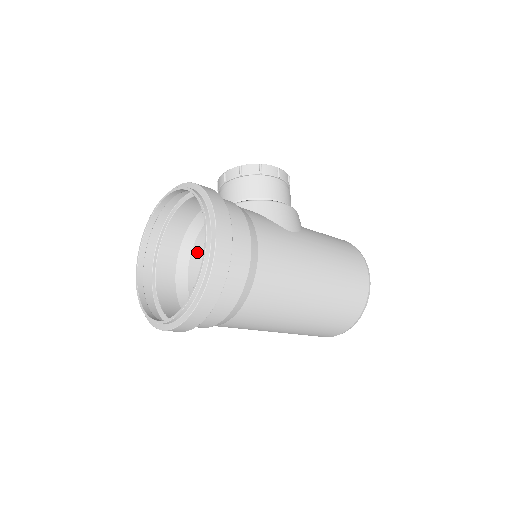
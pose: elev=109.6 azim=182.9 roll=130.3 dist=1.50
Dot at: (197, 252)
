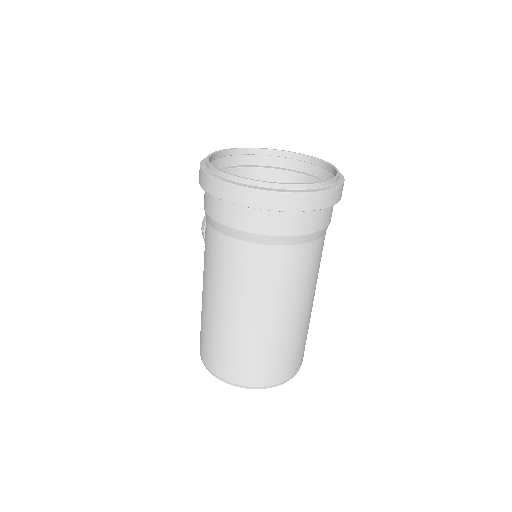
Dot at: occluded
